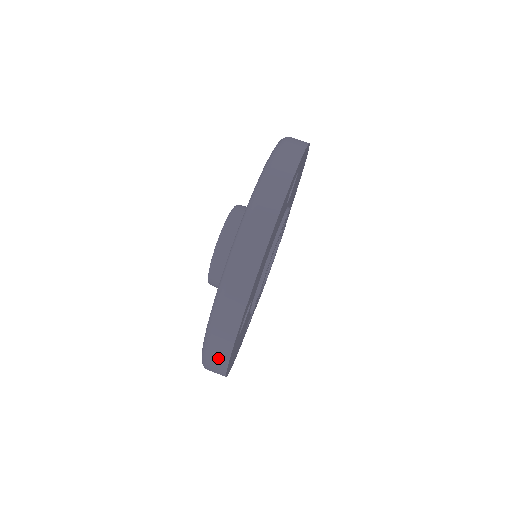
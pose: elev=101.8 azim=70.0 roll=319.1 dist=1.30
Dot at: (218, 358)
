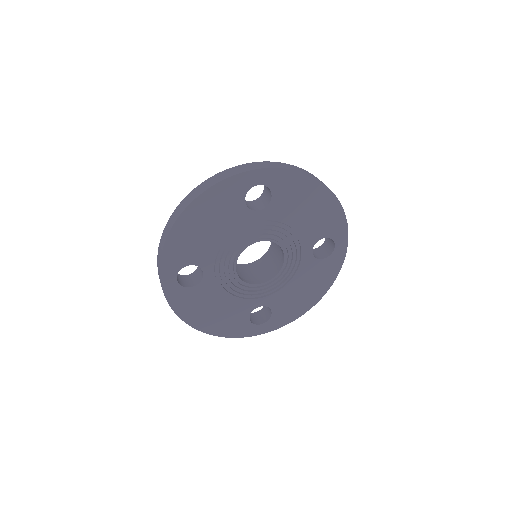
Dot at: occluded
